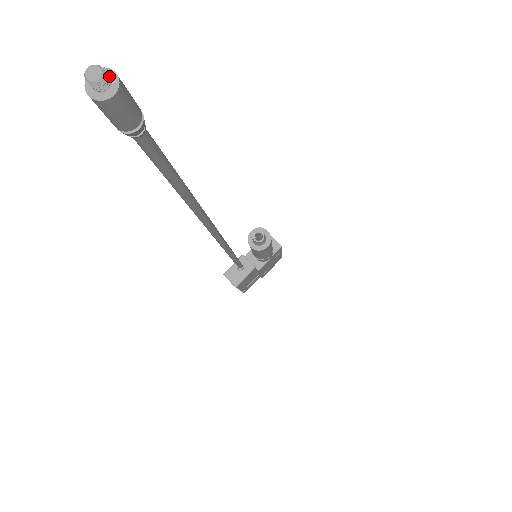
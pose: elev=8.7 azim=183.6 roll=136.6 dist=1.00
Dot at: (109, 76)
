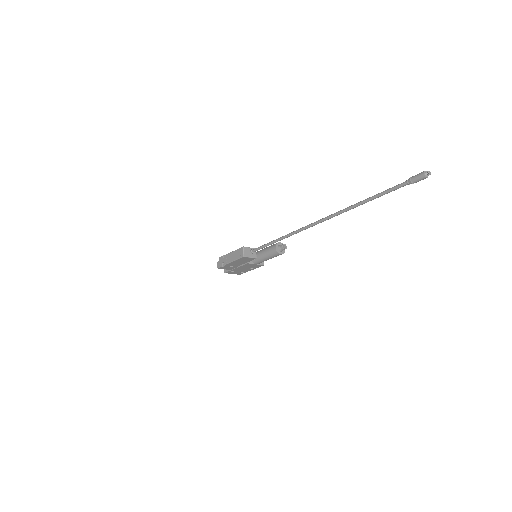
Dot at: (428, 175)
